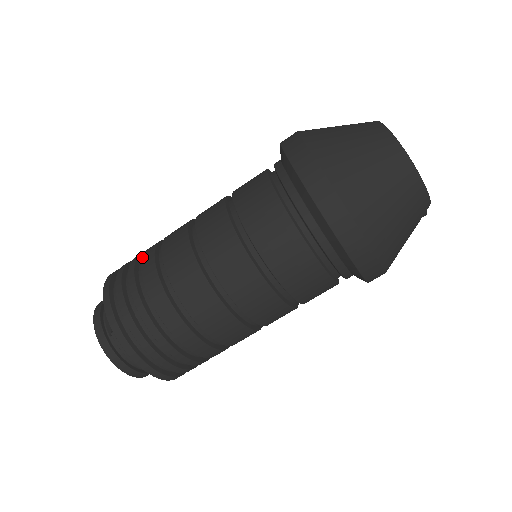
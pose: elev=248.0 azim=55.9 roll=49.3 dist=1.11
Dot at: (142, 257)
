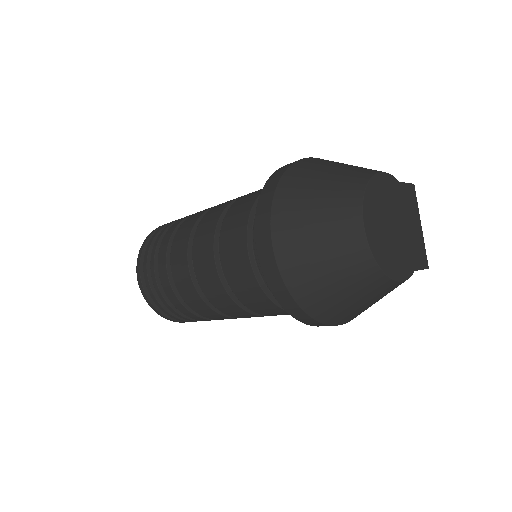
Dot at: (165, 234)
